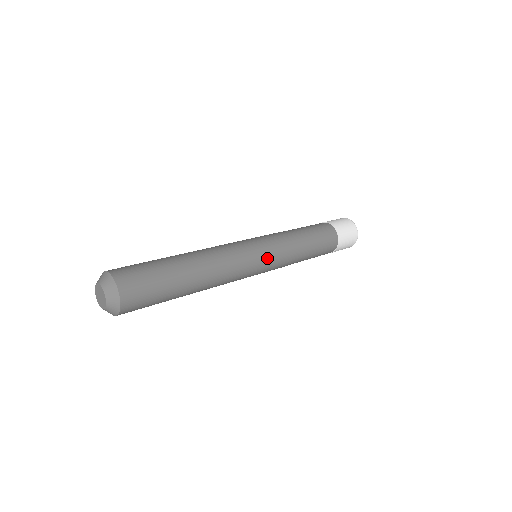
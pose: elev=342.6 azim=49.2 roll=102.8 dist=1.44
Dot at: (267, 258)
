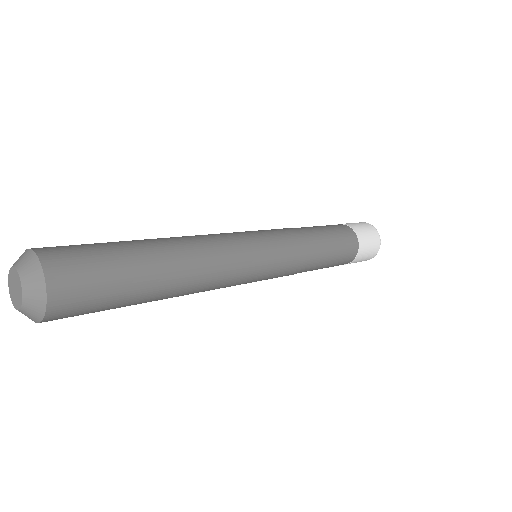
Dot at: (272, 265)
